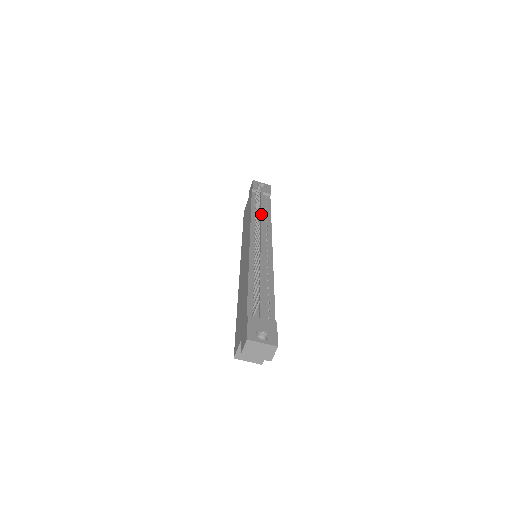
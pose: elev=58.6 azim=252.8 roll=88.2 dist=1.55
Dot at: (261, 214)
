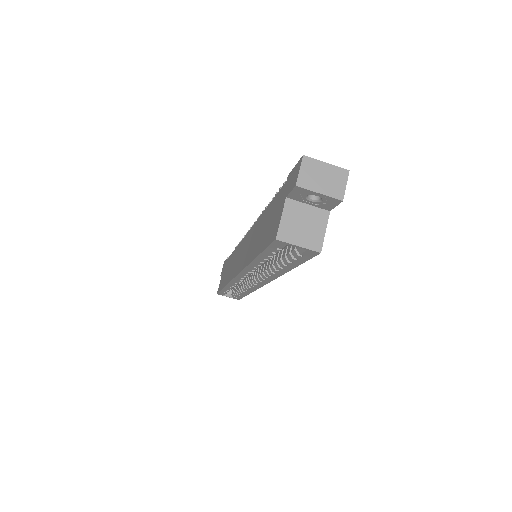
Dot at: occluded
